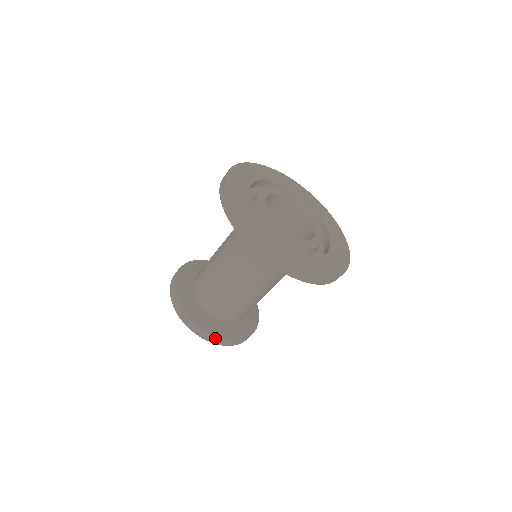
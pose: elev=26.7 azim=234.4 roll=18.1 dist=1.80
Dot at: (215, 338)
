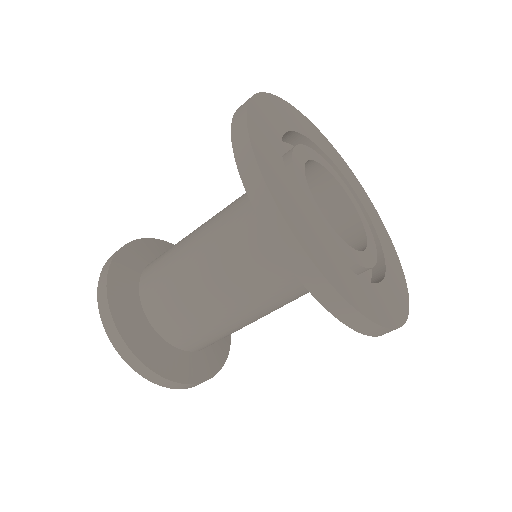
Dot at: (117, 331)
